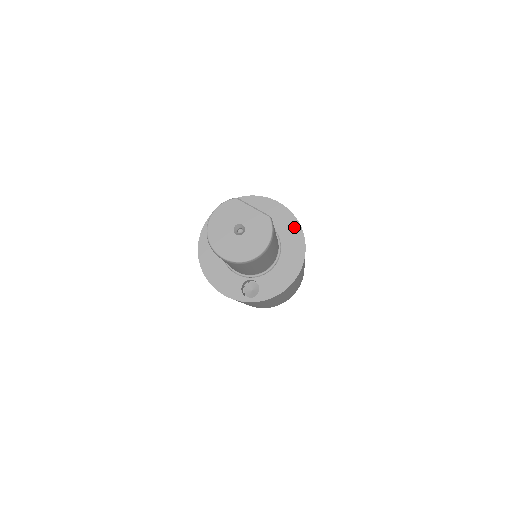
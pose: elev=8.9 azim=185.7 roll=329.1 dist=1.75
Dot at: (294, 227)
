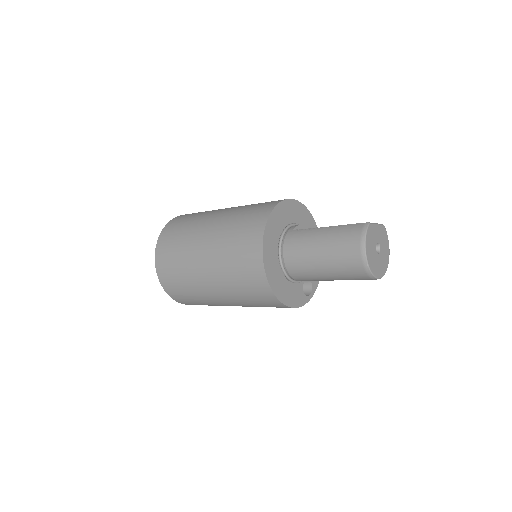
Dot at: (307, 215)
